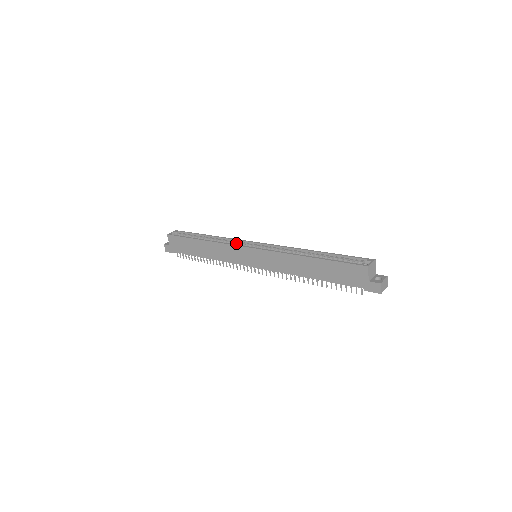
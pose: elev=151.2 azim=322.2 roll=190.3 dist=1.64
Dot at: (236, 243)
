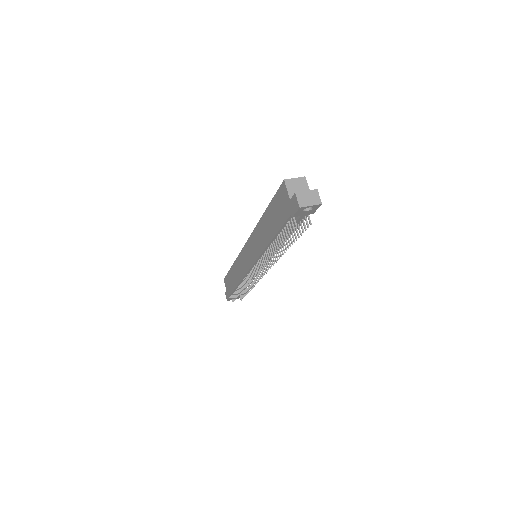
Dot at: occluded
